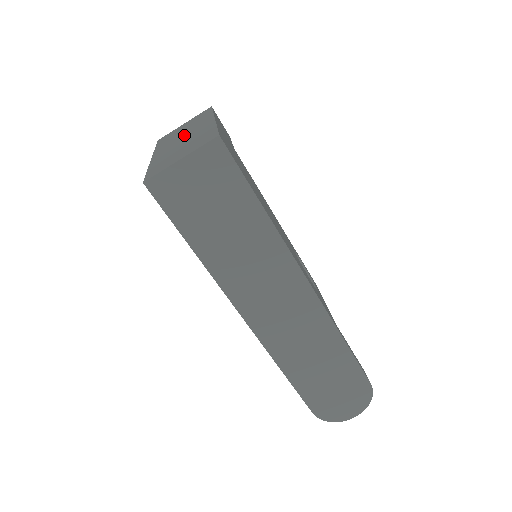
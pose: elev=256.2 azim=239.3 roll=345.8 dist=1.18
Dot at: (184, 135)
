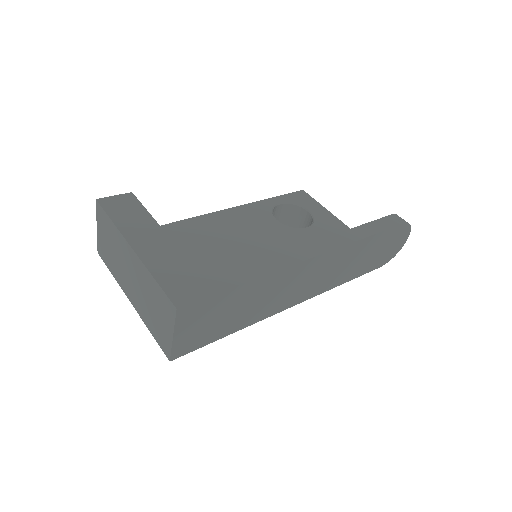
Dot at: (126, 270)
